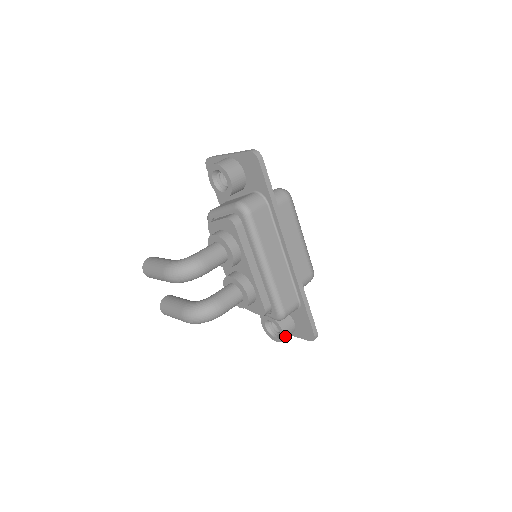
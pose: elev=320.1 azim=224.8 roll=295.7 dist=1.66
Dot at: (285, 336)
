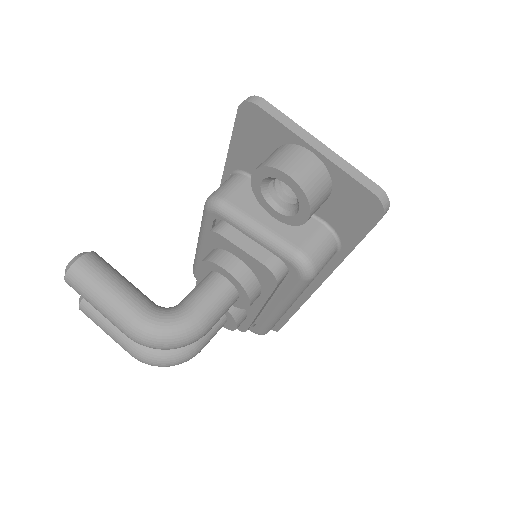
Dot at: occluded
